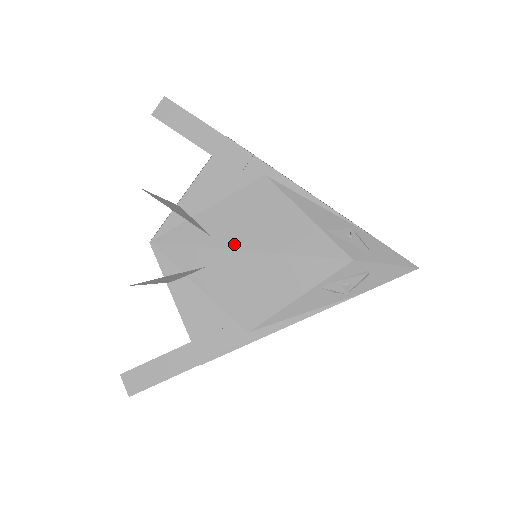
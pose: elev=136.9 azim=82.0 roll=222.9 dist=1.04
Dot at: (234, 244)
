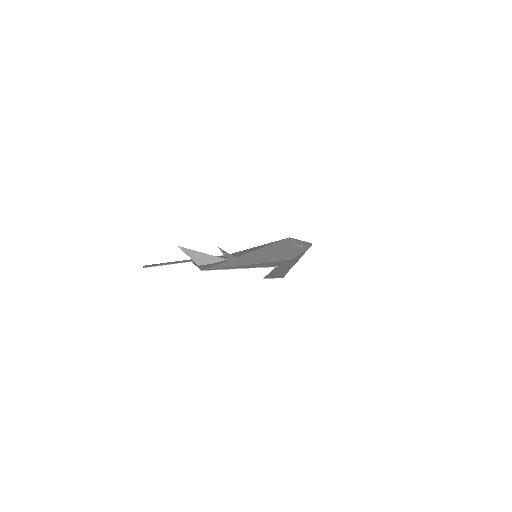
Dot at: occluded
